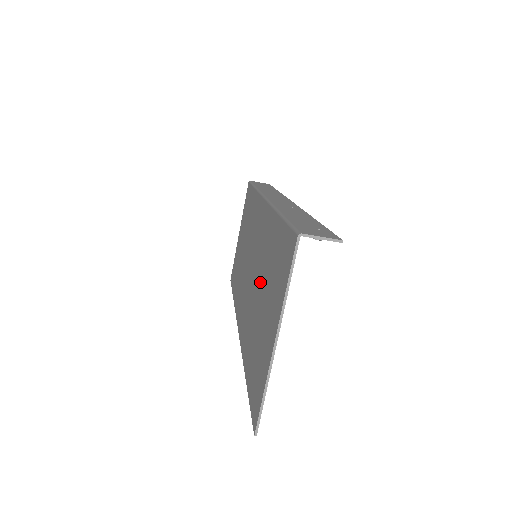
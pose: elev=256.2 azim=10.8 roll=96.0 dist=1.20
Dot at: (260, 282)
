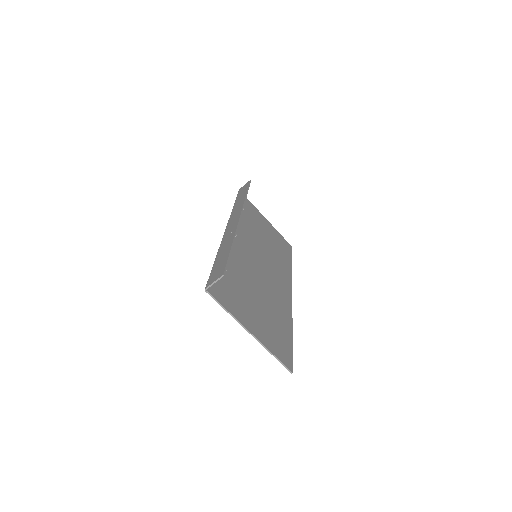
Dot at: (251, 285)
